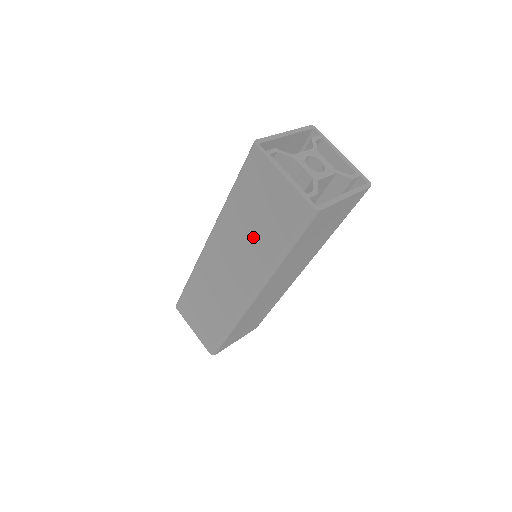
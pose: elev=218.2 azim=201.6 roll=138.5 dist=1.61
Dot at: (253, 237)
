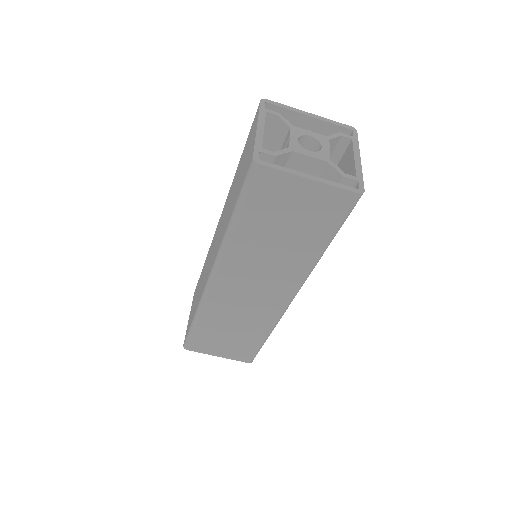
Dot at: (230, 204)
